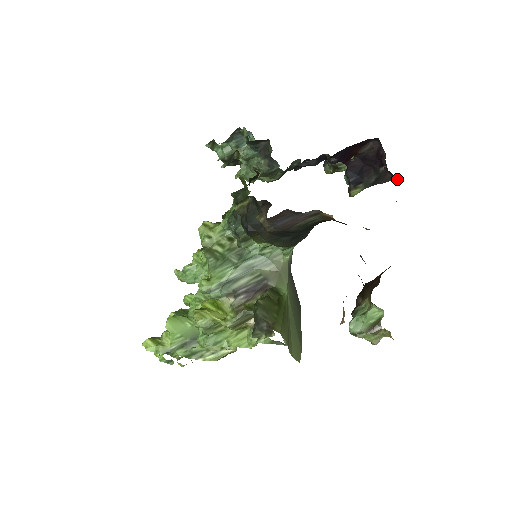
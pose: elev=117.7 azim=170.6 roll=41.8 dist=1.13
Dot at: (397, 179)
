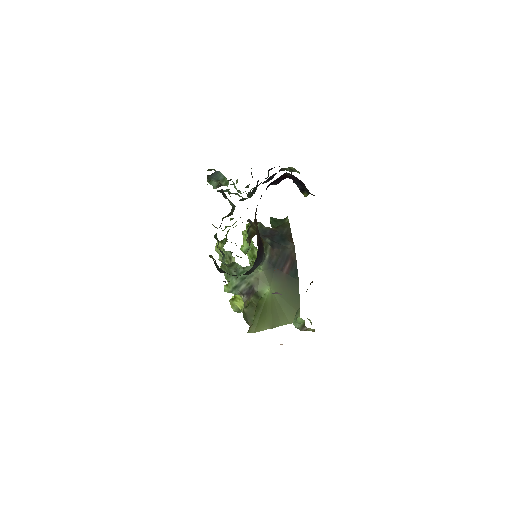
Dot at: occluded
